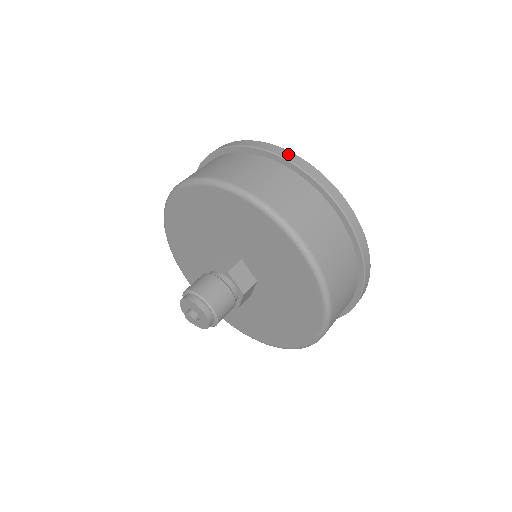
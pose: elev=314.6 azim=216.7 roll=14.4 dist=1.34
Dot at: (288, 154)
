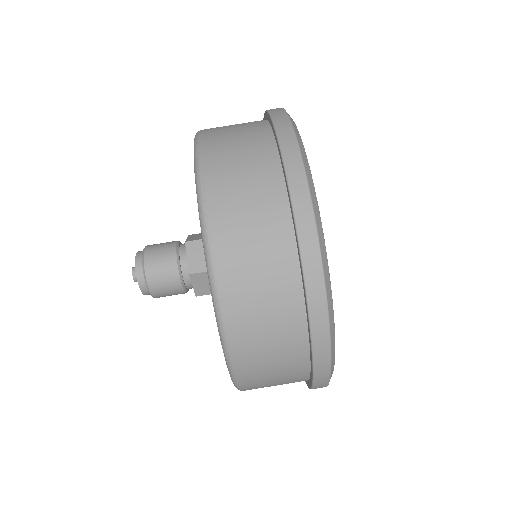
Dot at: (281, 115)
